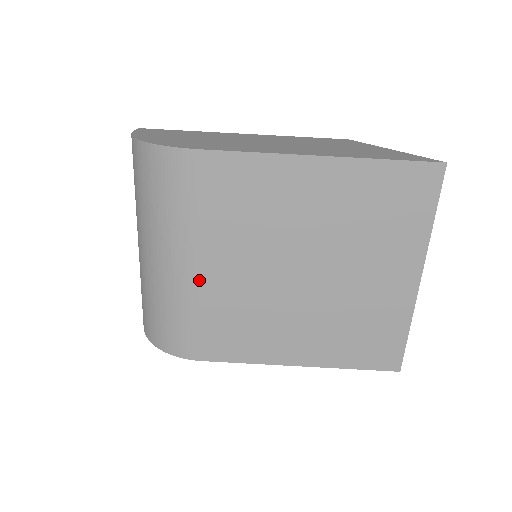
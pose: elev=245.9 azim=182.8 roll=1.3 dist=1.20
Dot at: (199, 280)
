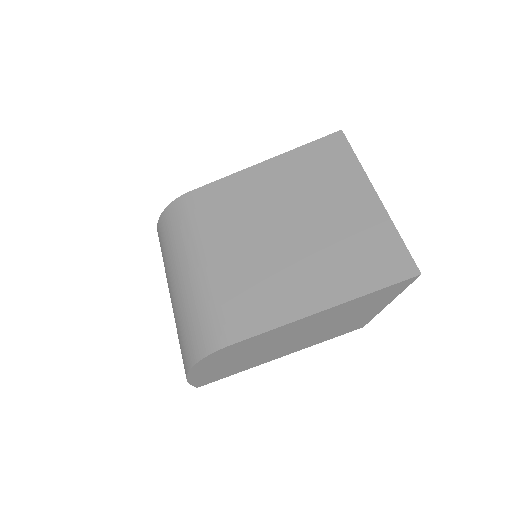
Dot at: (210, 271)
